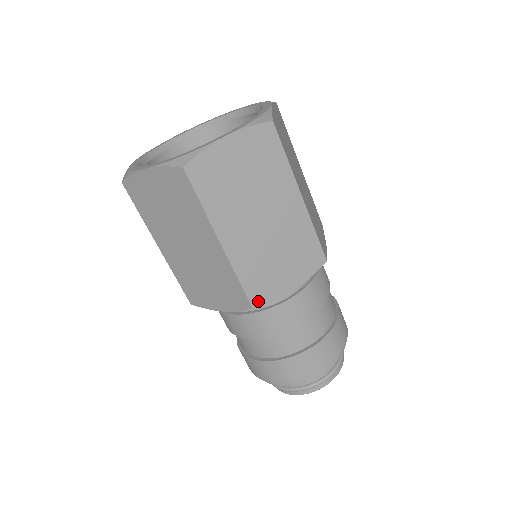
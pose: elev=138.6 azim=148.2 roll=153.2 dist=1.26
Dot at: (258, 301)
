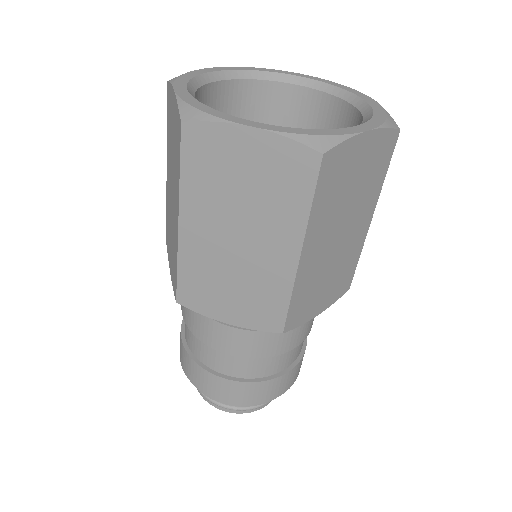
Dot at: (186, 302)
